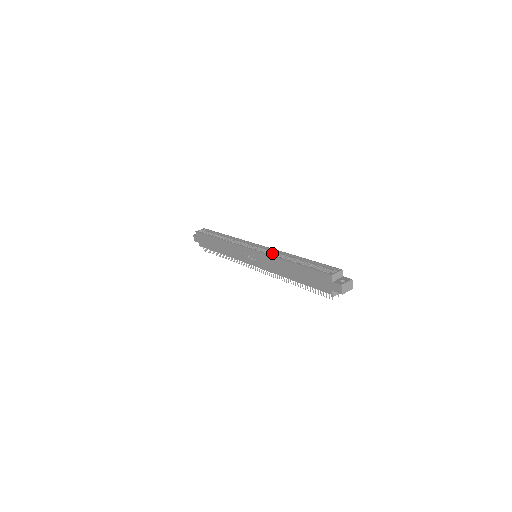
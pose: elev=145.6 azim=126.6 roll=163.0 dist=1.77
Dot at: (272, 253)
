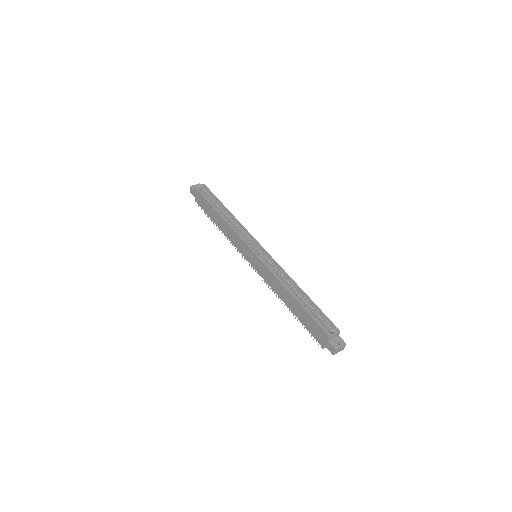
Dot at: (274, 268)
